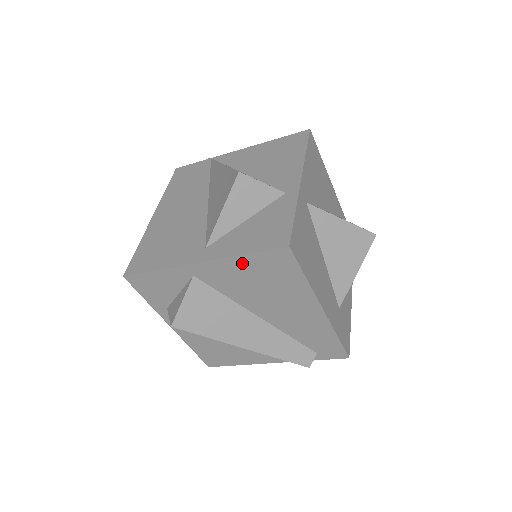
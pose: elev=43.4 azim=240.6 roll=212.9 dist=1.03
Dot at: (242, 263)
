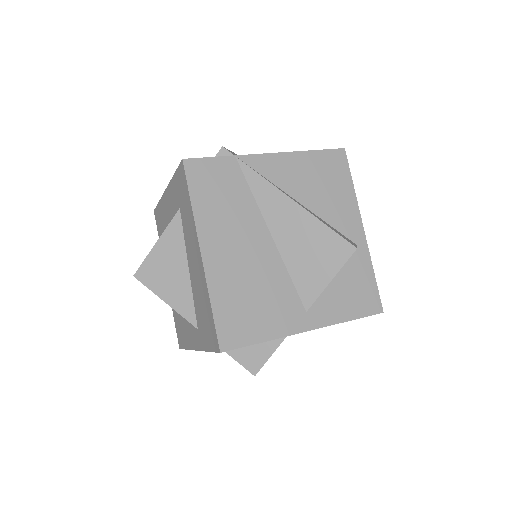
Dot at: occluded
